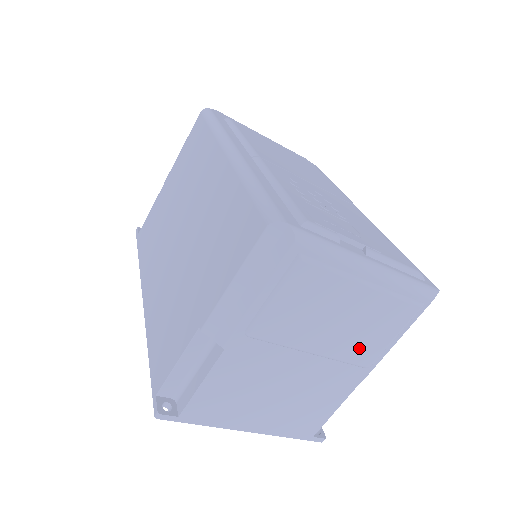
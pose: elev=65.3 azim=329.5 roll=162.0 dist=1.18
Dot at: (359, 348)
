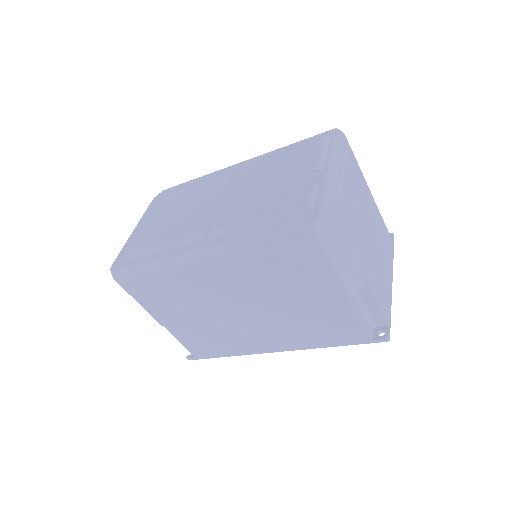
Dot at: (364, 194)
